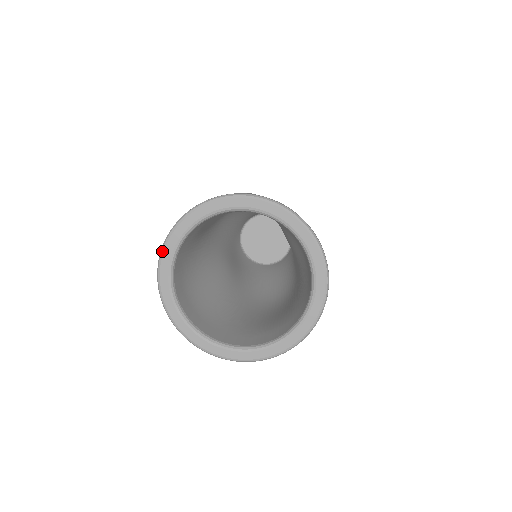
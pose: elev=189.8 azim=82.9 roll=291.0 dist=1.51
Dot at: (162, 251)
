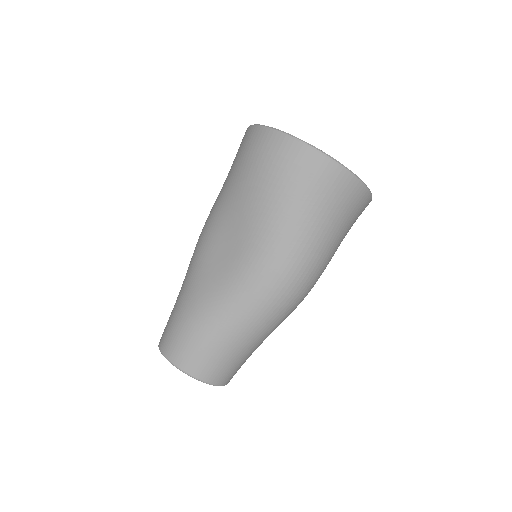
Dot at: occluded
